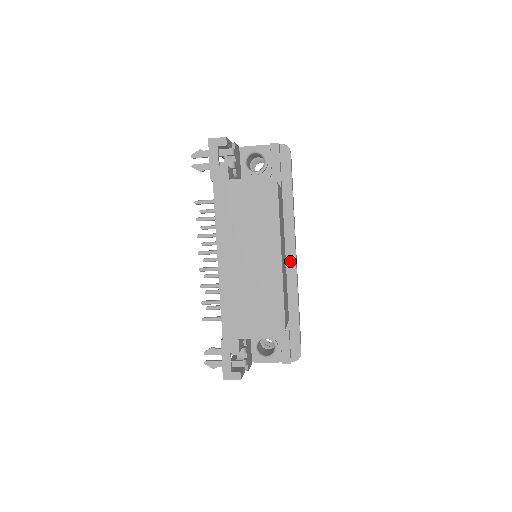
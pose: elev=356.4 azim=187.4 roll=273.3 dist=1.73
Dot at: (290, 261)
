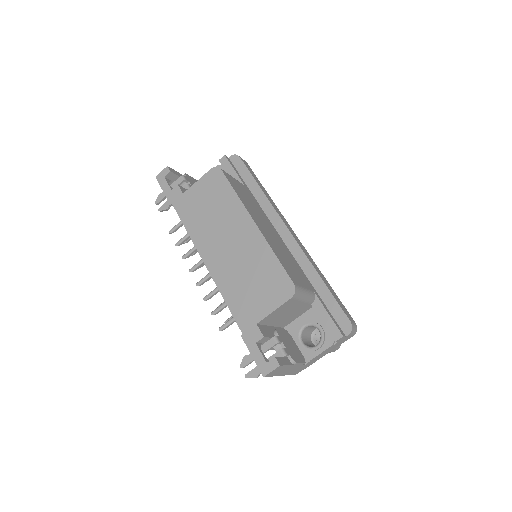
Dot at: (288, 240)
